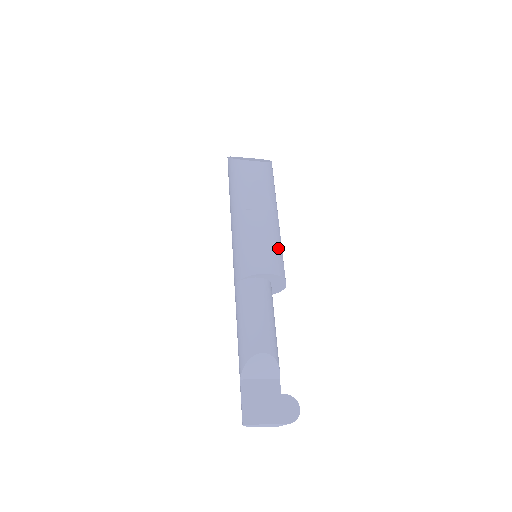
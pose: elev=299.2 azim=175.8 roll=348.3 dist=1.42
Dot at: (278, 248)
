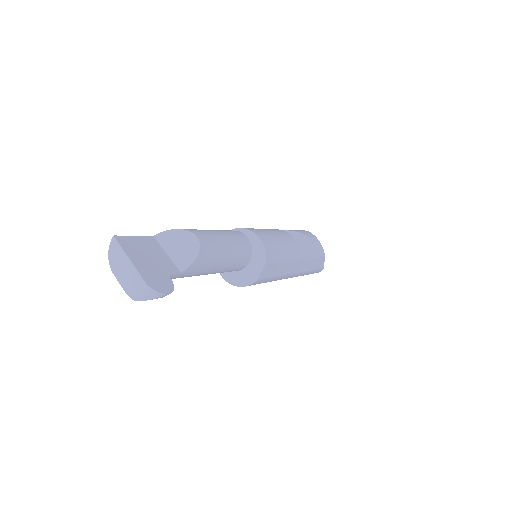
Dot at: (282, 253)
